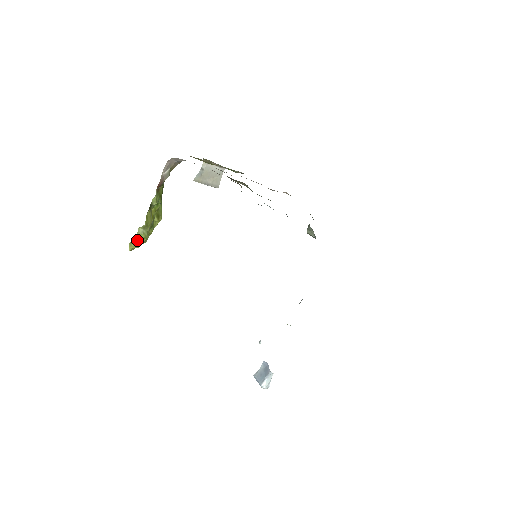
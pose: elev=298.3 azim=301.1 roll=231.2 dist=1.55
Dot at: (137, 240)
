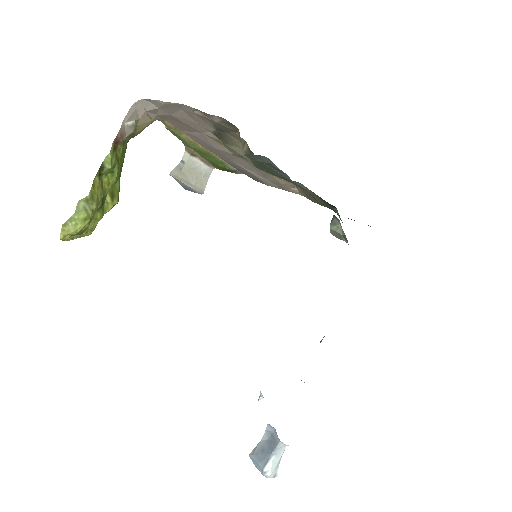
Dot at: (74, 220)
